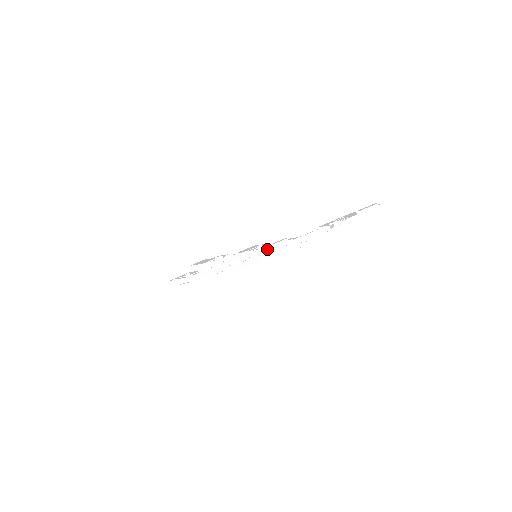
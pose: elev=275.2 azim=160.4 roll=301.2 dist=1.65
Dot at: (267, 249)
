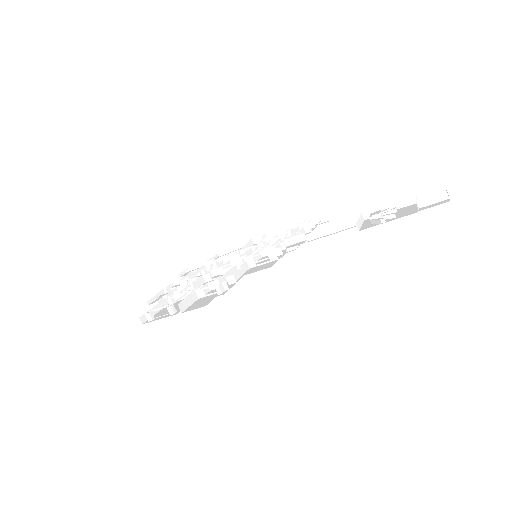
Dot at: (280, 254)
